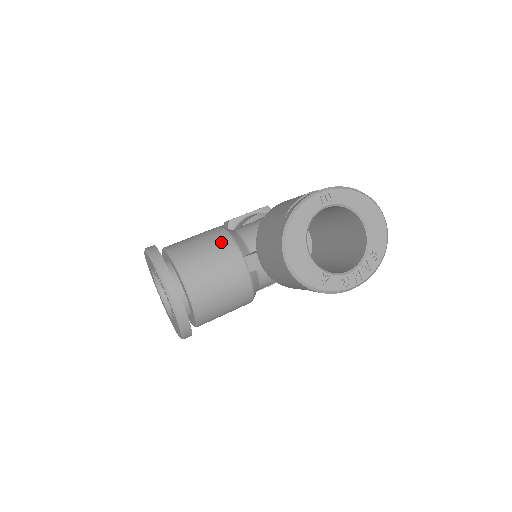
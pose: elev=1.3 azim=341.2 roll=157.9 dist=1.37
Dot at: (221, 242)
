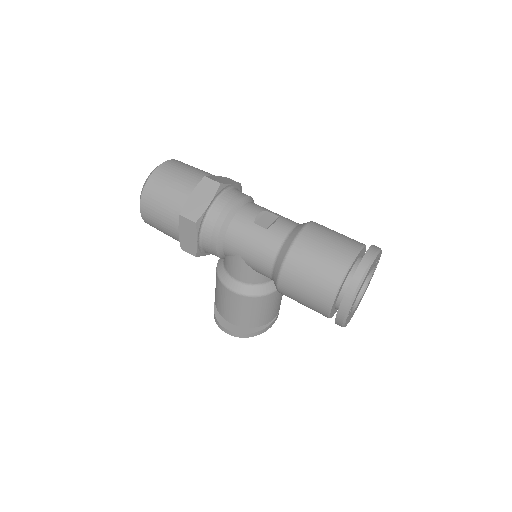
Dot at: (261, 303)
